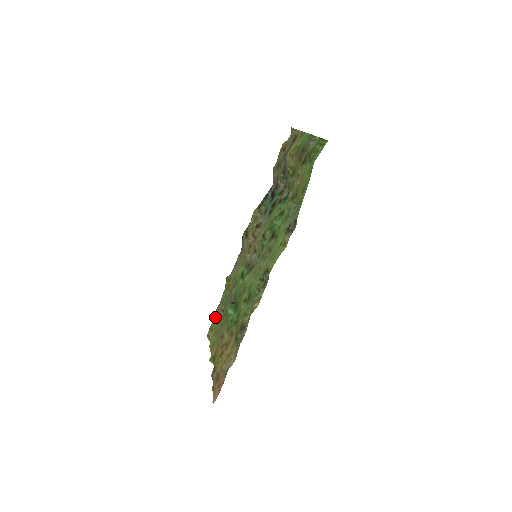
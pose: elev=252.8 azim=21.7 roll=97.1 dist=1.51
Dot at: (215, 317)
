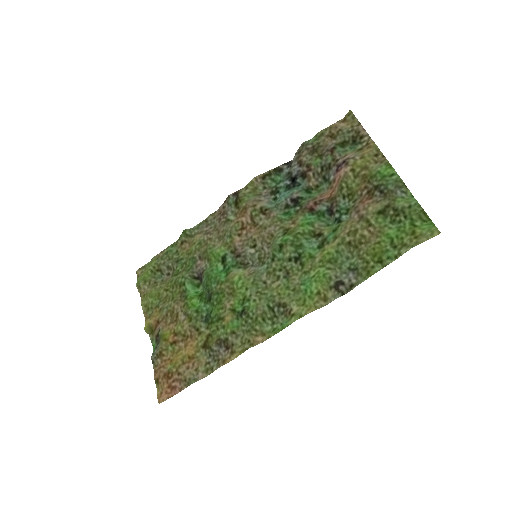
Dot at: (154, 268)
